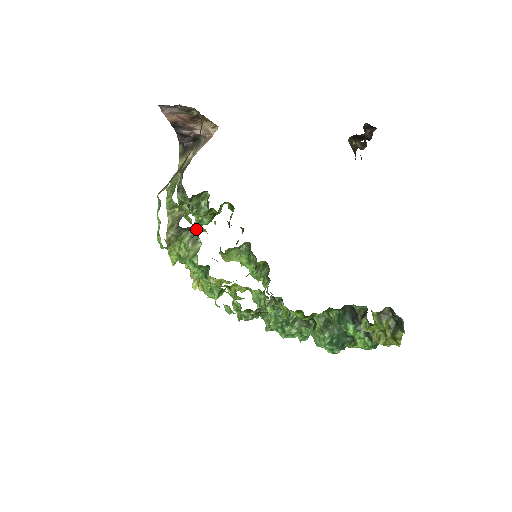
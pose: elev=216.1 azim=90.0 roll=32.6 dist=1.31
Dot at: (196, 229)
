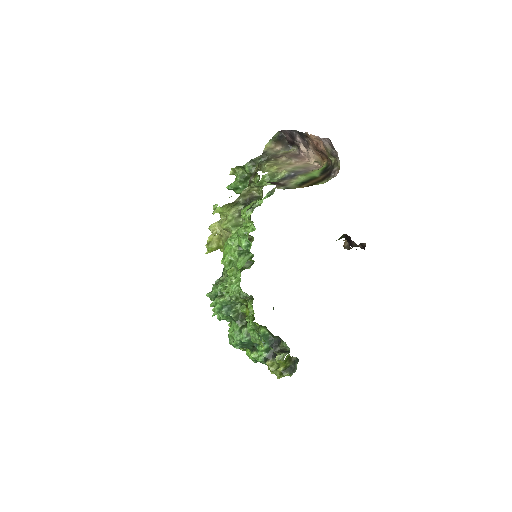
Dot at: (228, 189)
